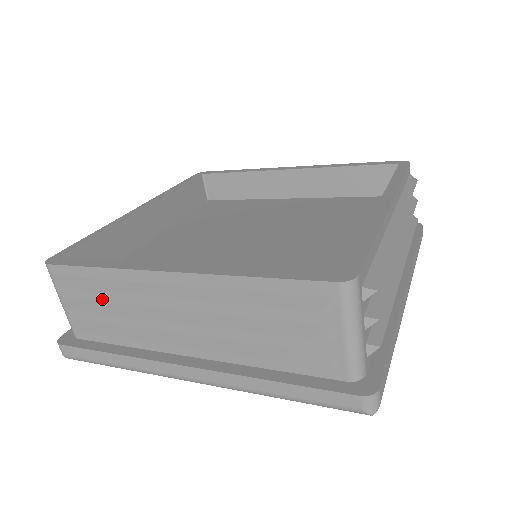
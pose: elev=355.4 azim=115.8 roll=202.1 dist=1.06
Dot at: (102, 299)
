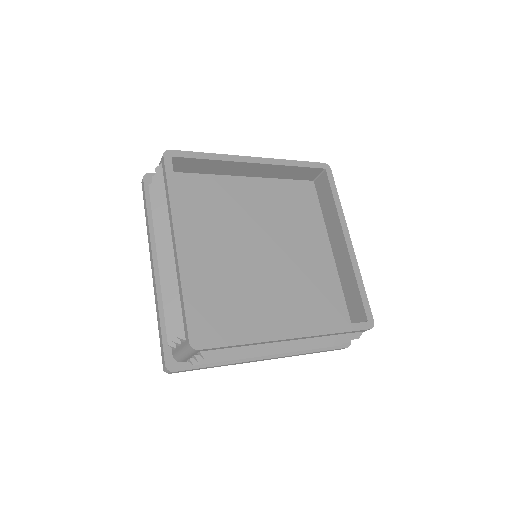
Dot at: occluded
